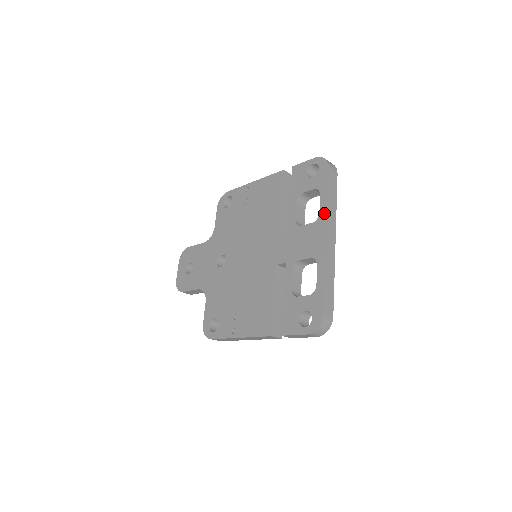
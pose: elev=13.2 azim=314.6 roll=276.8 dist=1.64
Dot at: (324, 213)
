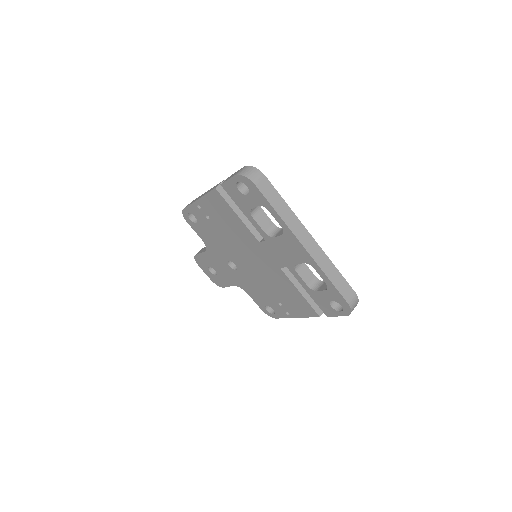
Dot at: (285, 227)
